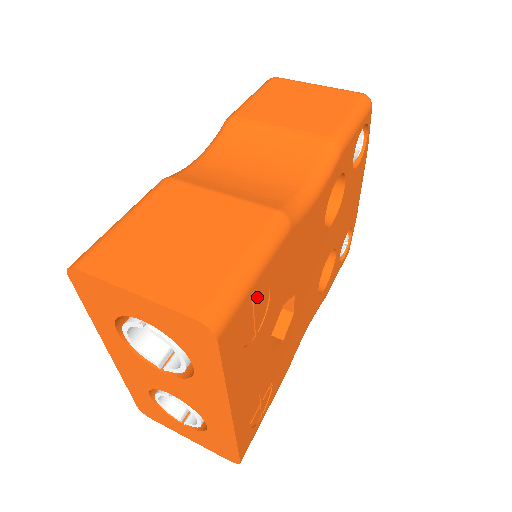
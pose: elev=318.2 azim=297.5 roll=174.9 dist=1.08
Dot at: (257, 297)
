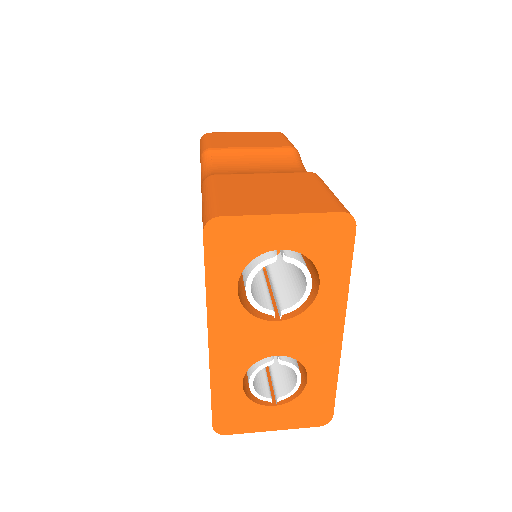
Dot at: occluded
